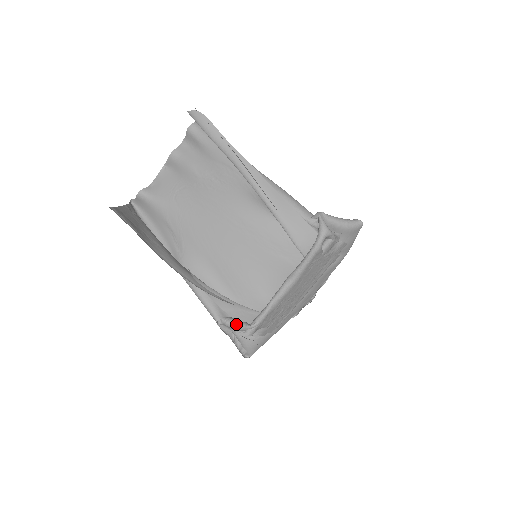
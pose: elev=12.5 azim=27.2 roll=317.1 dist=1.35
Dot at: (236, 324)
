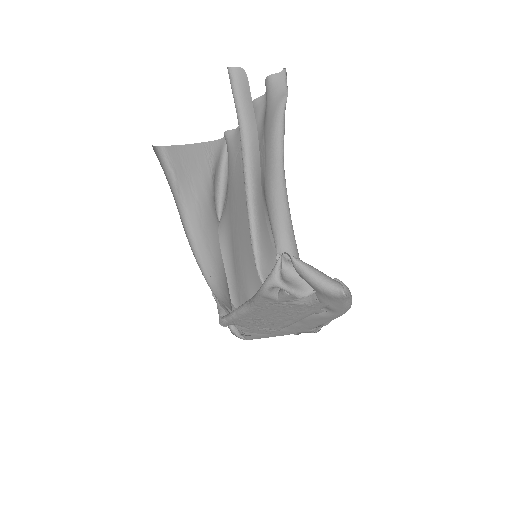
Dot at: (218, 307)
